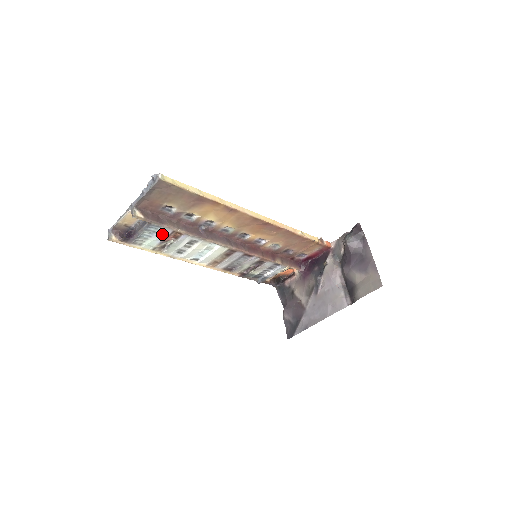
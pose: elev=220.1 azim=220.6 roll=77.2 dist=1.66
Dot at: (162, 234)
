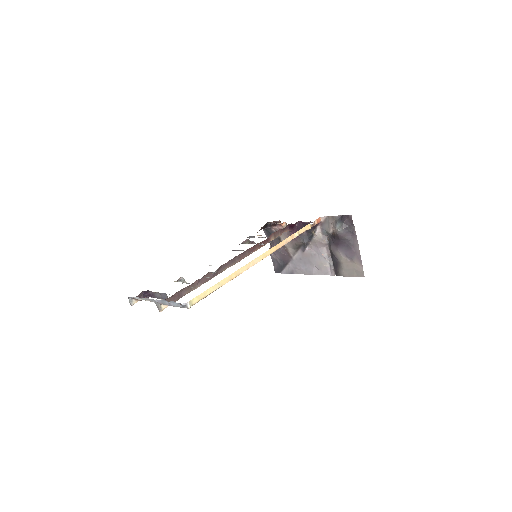
Dot at: occluded
